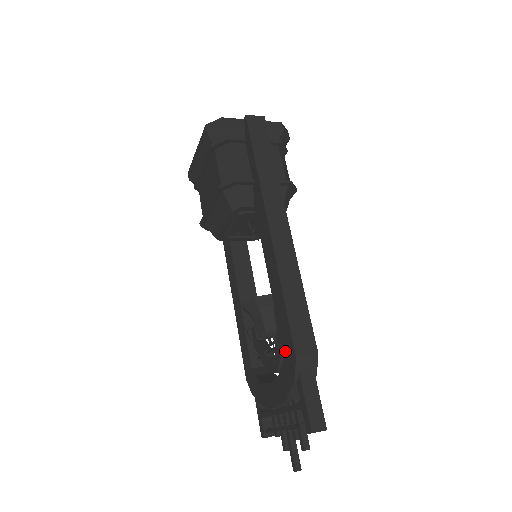
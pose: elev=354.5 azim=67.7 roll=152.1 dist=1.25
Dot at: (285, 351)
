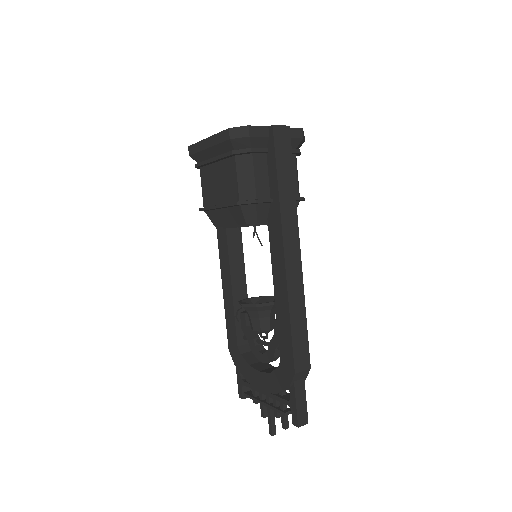
Dot at: (283, 362)
